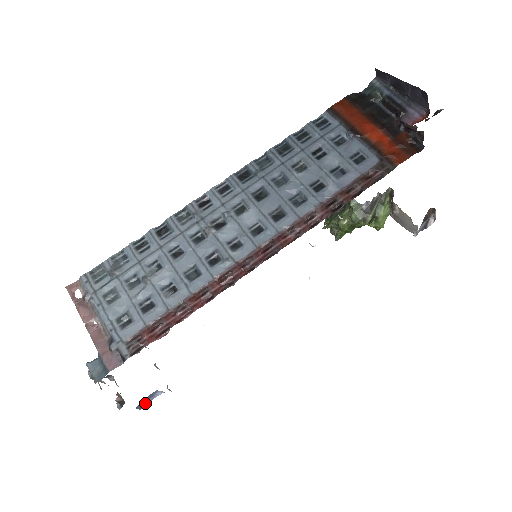
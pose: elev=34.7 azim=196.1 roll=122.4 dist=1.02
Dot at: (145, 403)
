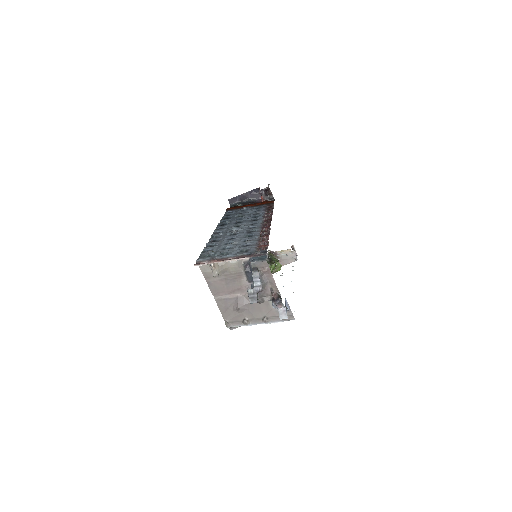
Dot at: (286, 314)
